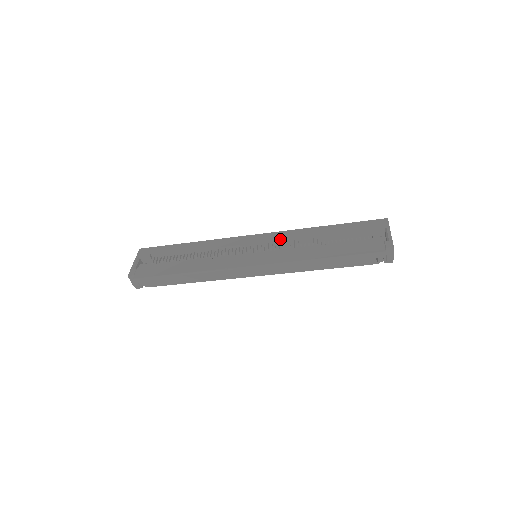
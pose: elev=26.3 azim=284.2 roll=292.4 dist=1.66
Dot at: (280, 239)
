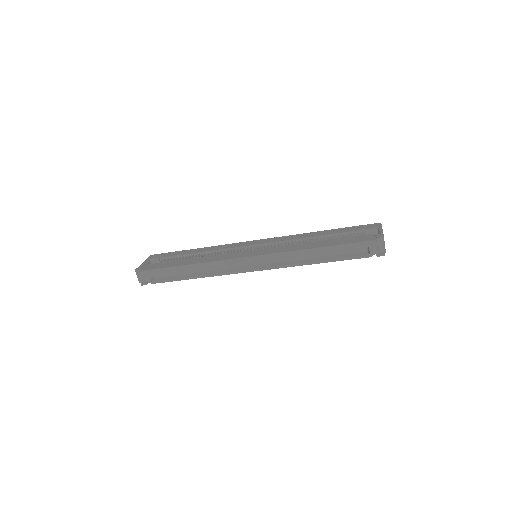
Dot at: (279, 240)
